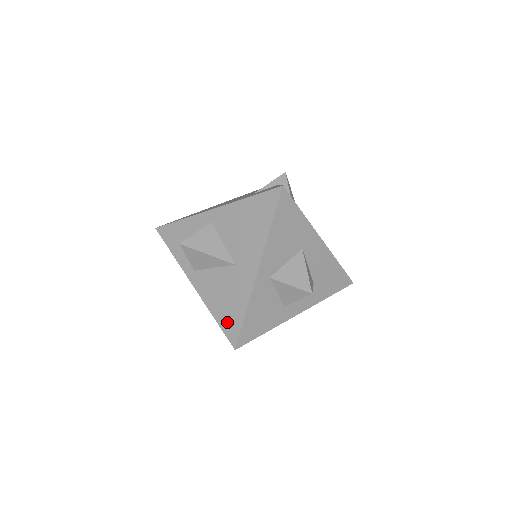
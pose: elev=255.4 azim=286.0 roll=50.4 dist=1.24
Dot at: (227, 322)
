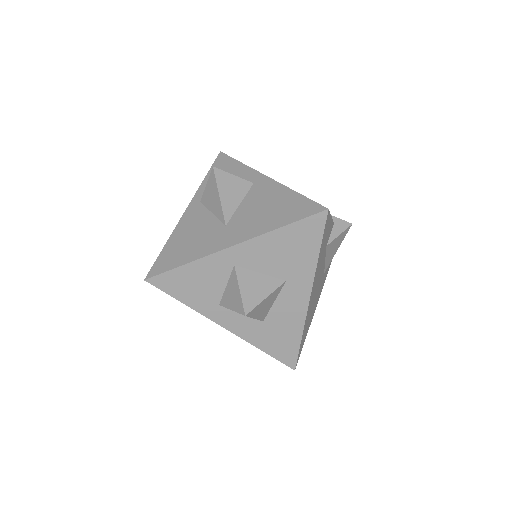
Dot at: (167, 256)
